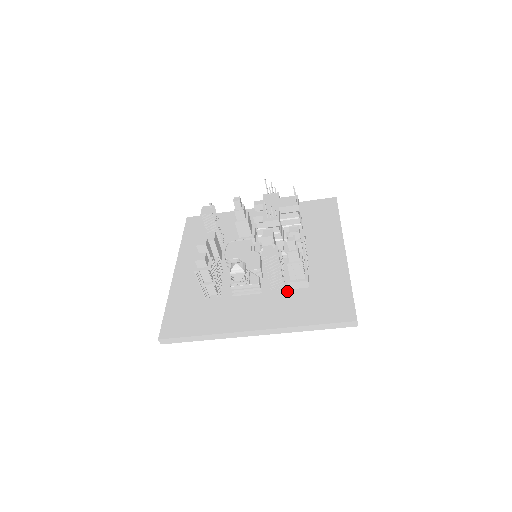
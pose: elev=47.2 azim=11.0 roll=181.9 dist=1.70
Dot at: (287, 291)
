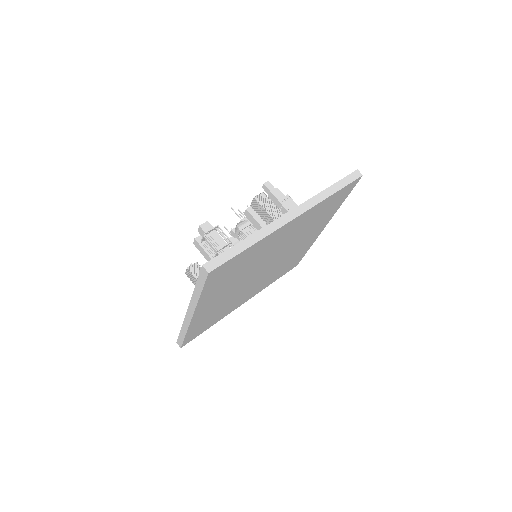
Dot at: occluded
